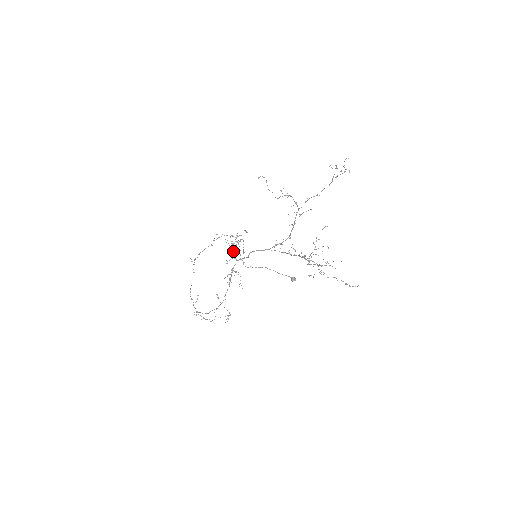
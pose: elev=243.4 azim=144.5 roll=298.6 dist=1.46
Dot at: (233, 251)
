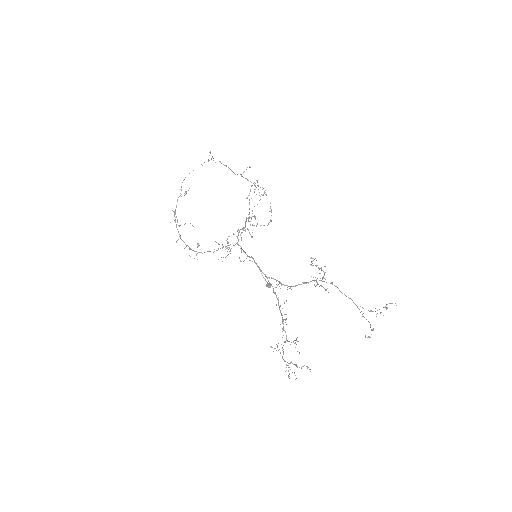
Dot at: (242, 232)
